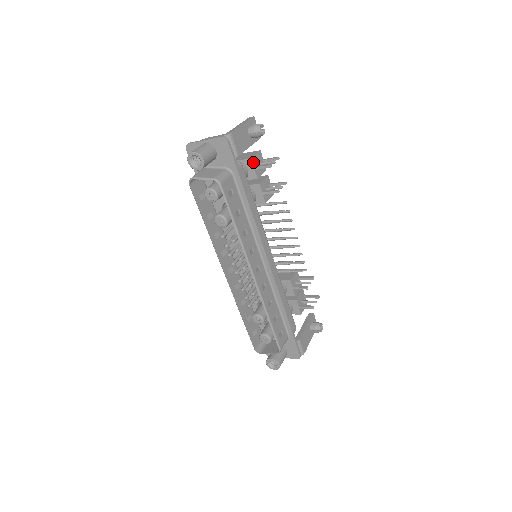
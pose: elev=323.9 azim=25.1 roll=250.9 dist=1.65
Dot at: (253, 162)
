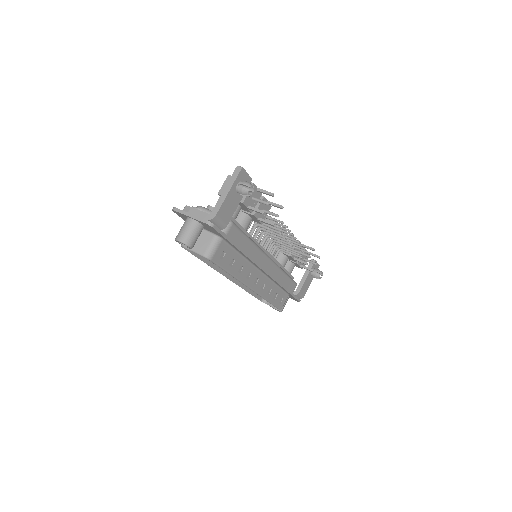
Dot at: (245, 204)
